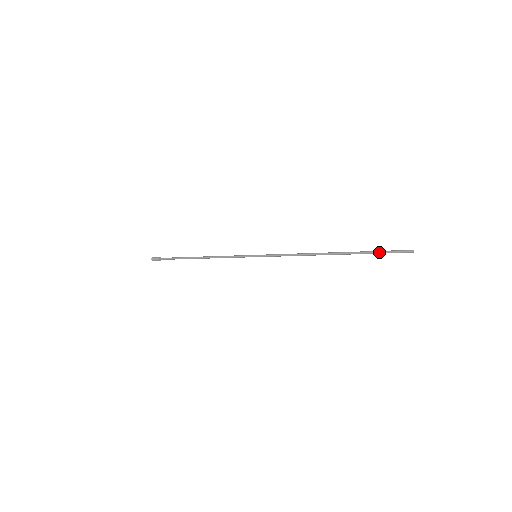
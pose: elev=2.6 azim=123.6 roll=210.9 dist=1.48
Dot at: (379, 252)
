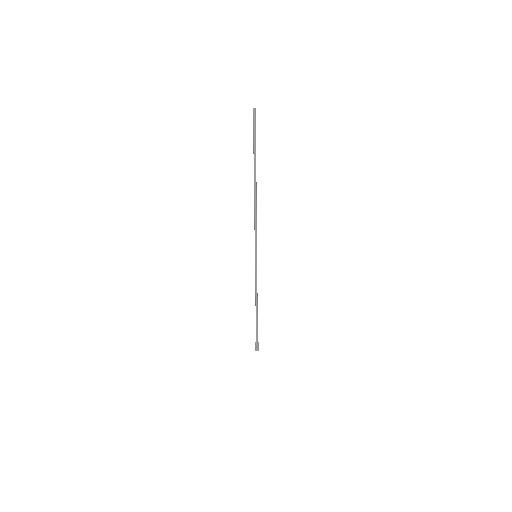
Dot at: (253, 140)
